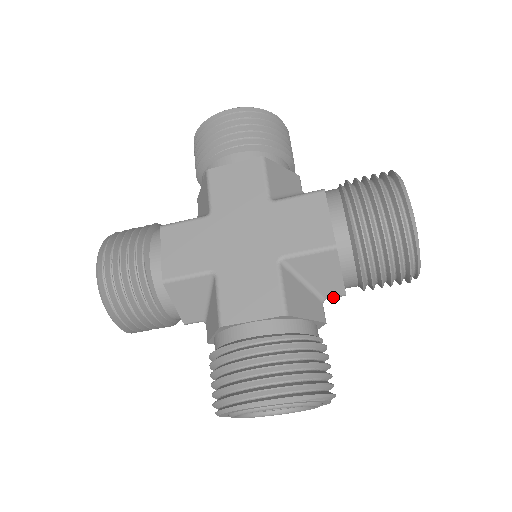
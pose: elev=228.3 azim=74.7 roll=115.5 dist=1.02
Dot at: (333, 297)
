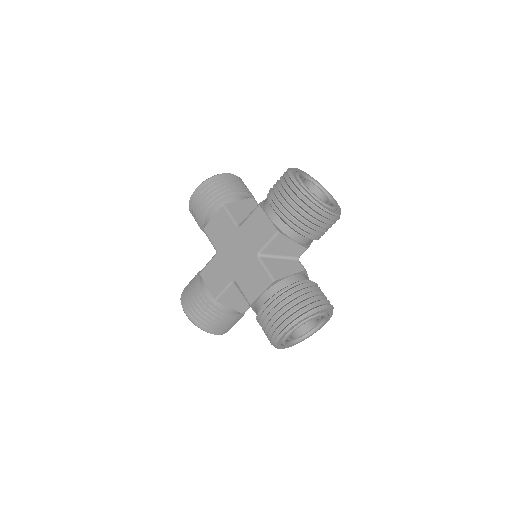
Dot at: occluded
